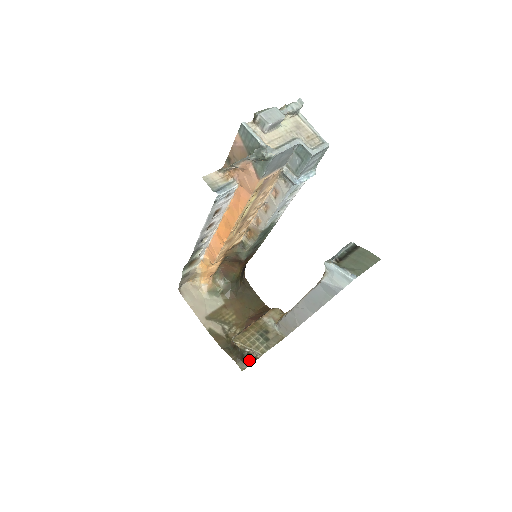
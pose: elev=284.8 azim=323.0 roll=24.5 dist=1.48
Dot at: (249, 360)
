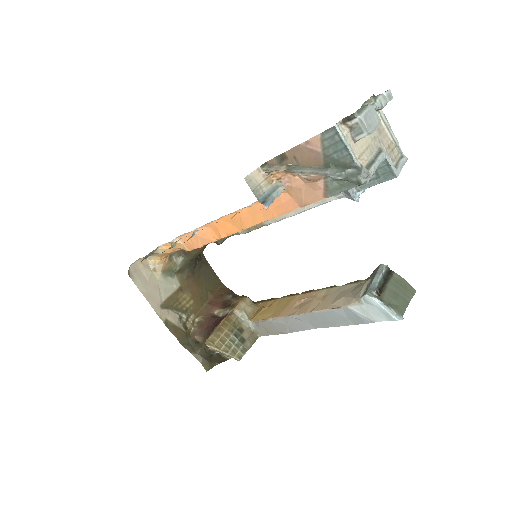
Dot at: (217, 360)
